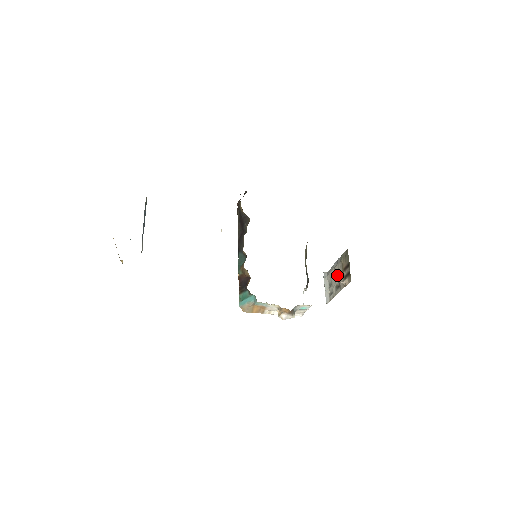
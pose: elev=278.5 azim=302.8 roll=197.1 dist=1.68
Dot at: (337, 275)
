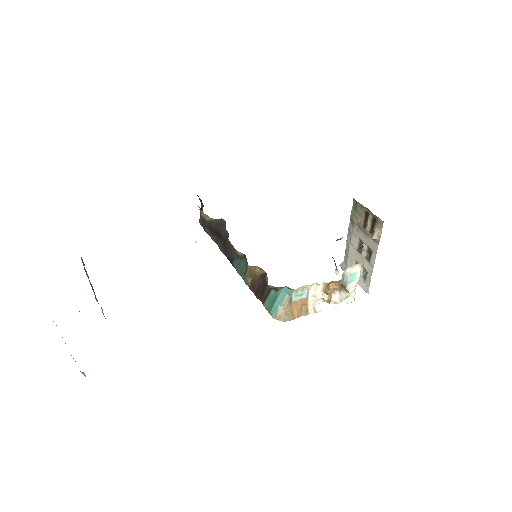
Dot at: (359, 246)
